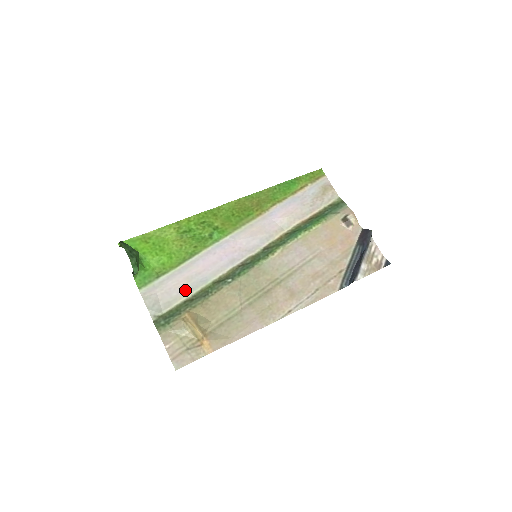
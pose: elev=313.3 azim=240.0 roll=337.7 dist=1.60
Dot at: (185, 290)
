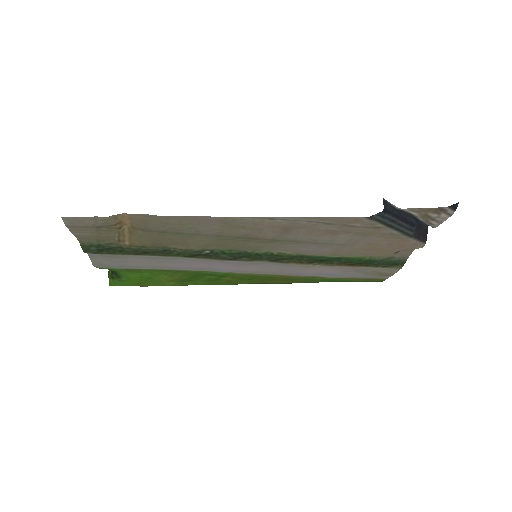
Dot at: (146, 259)
